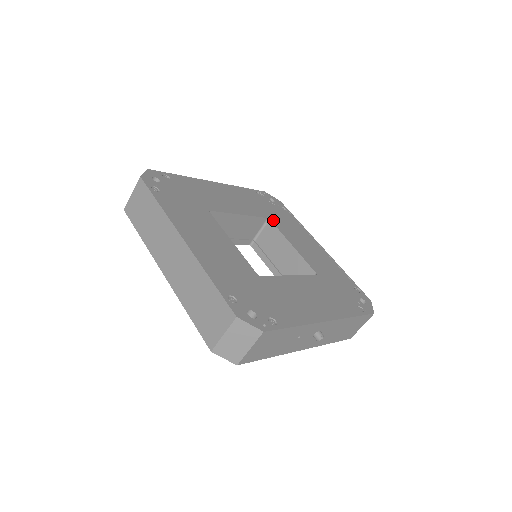
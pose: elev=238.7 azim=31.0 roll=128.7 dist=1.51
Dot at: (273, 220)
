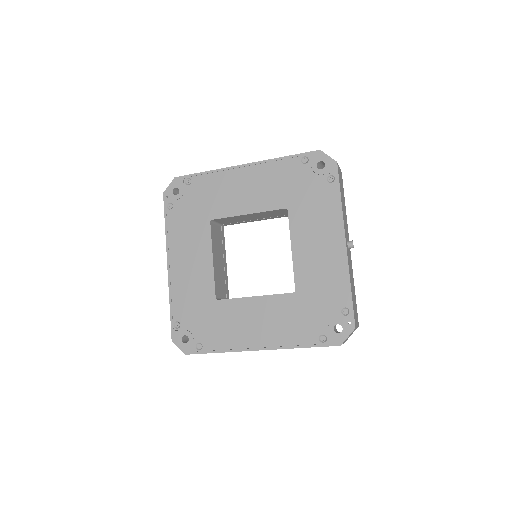
Dot at: (212, 216)
